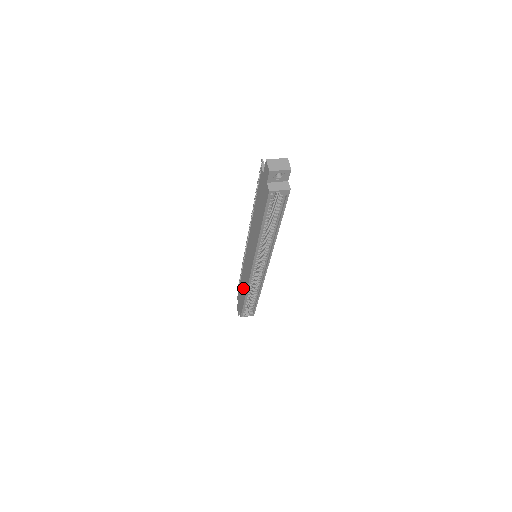
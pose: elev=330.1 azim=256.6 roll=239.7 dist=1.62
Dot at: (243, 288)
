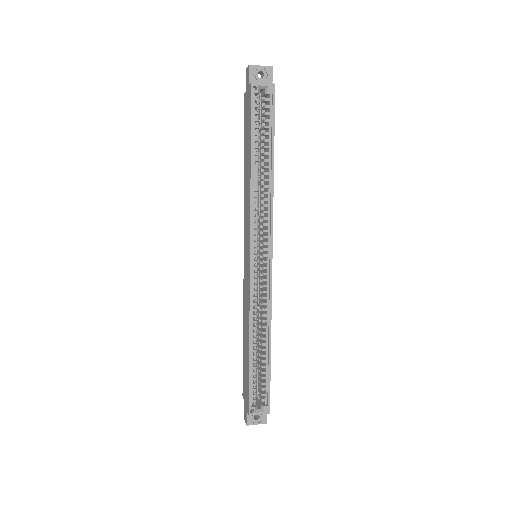
Dot at: (246, 337)
